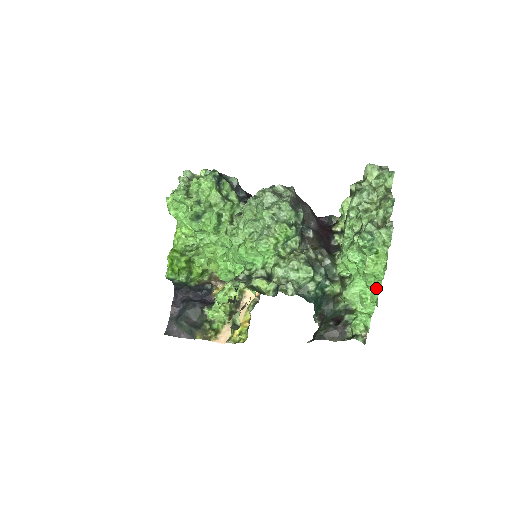
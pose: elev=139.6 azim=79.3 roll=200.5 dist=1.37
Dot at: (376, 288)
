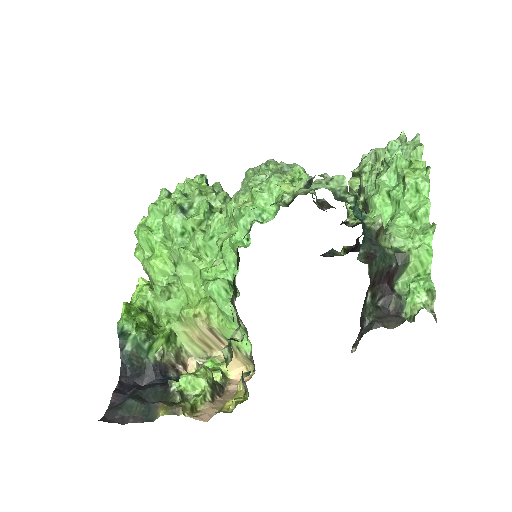
Dot at: (425, 205)
